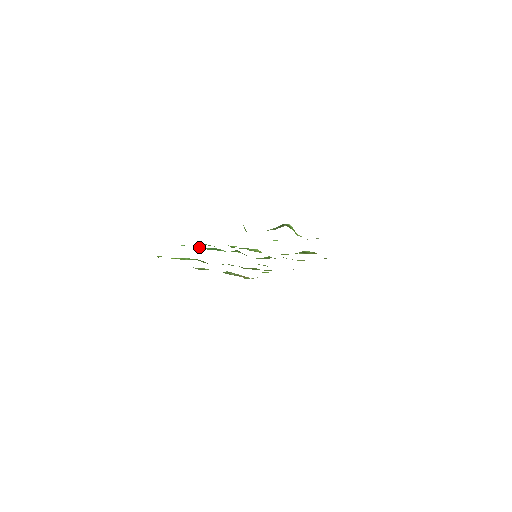
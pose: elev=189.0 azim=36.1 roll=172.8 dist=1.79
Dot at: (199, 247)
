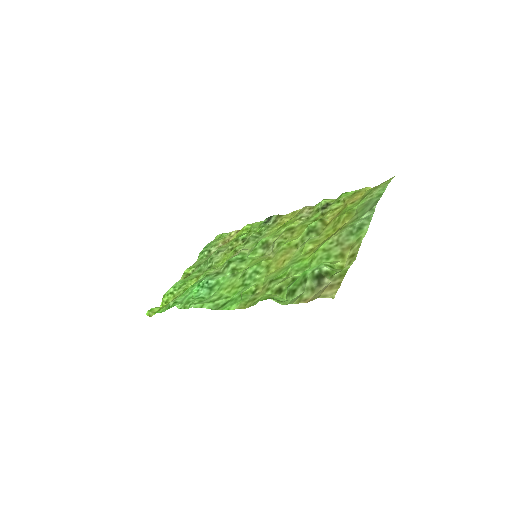
Dot at: (192, 291)
